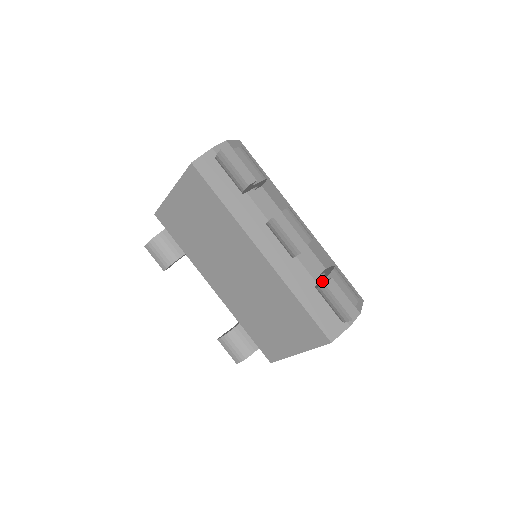
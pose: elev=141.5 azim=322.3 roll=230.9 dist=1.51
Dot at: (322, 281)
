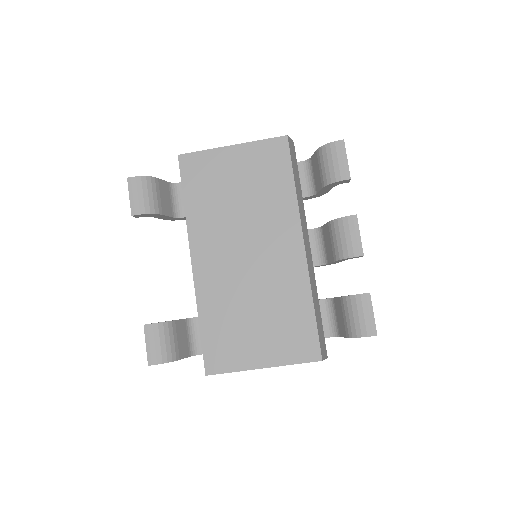
Dot at: occluded
